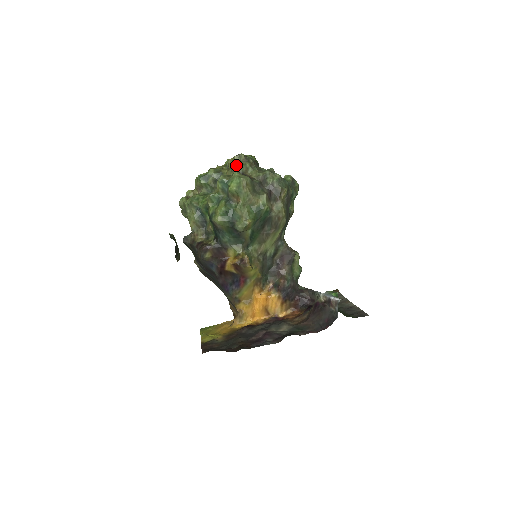
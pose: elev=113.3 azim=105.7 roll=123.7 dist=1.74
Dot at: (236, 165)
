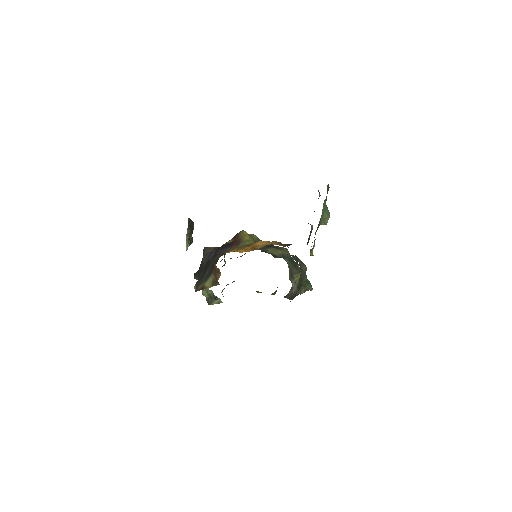
Dot at: occluded
